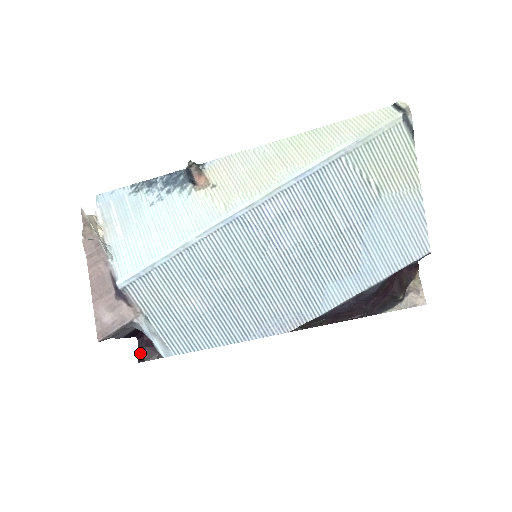
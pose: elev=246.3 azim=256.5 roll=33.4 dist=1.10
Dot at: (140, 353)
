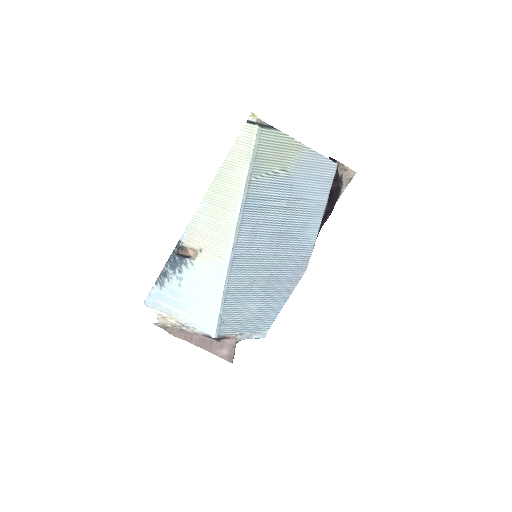
Dot at: occluded
